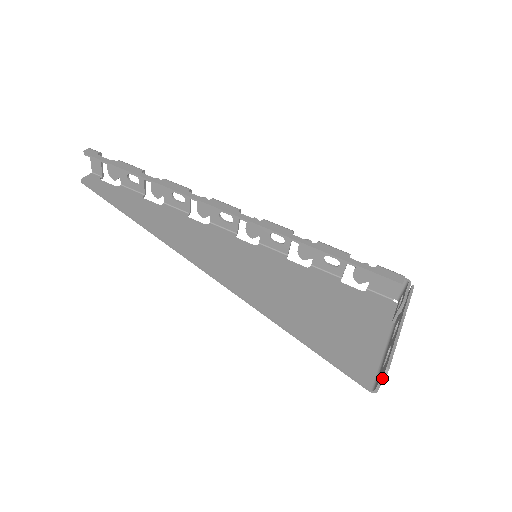
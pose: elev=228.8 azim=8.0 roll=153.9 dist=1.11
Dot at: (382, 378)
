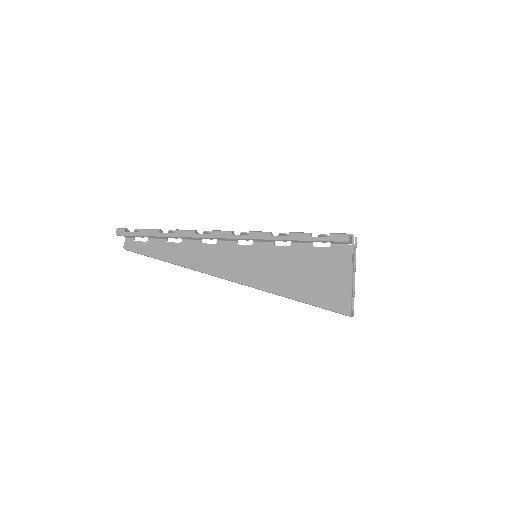
Dot at: (352, 312)
